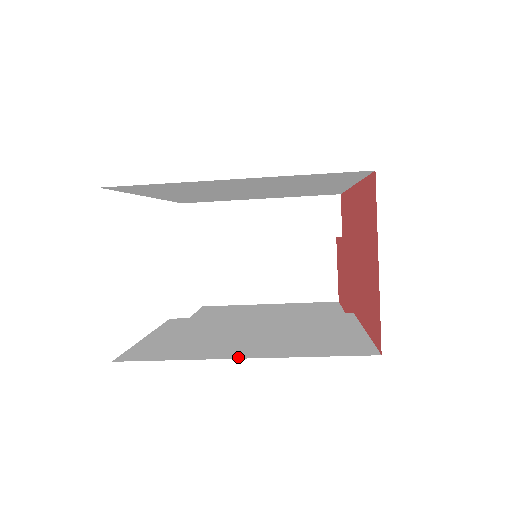
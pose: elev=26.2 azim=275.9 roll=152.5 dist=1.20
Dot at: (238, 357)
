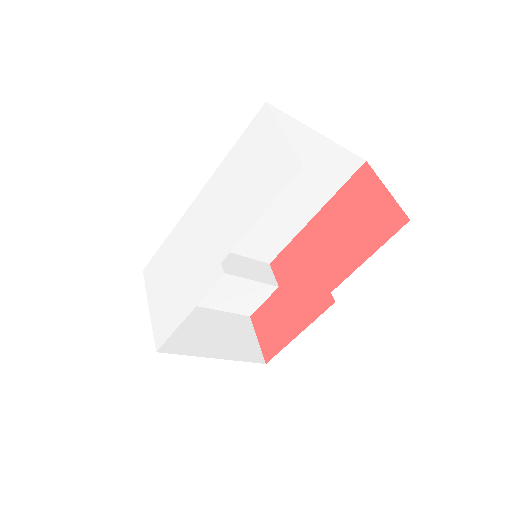
Dot at: occluded
